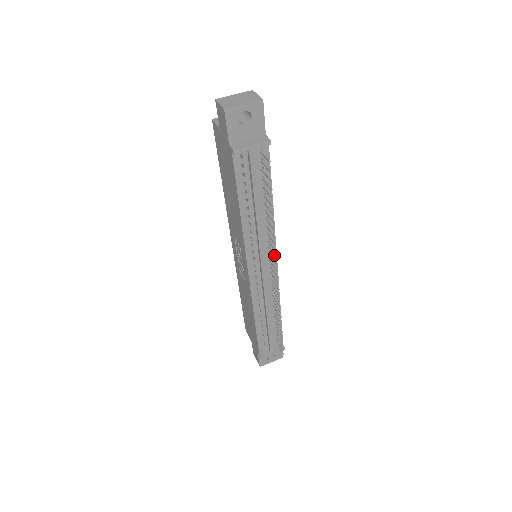
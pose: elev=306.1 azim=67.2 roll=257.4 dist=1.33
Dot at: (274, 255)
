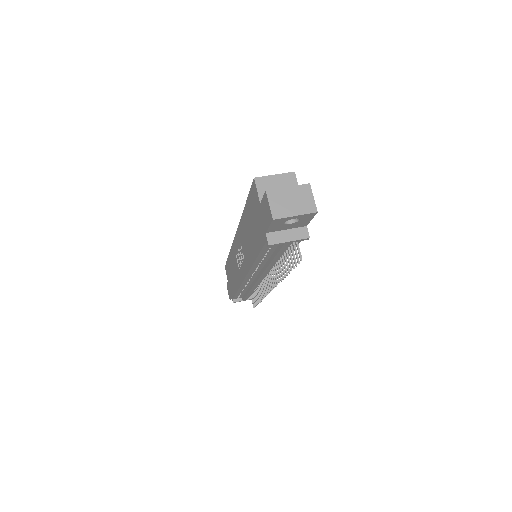
Dot at: (274, 282)
